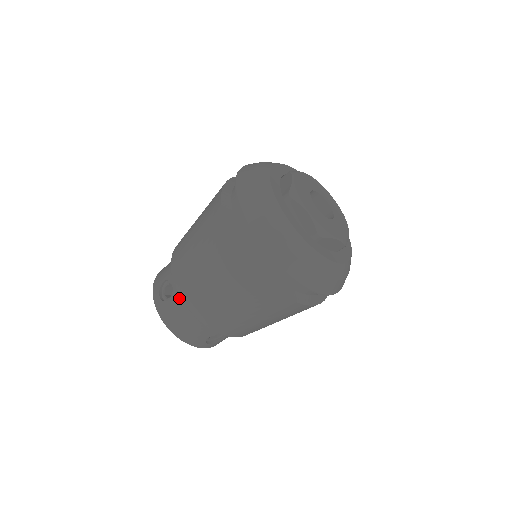
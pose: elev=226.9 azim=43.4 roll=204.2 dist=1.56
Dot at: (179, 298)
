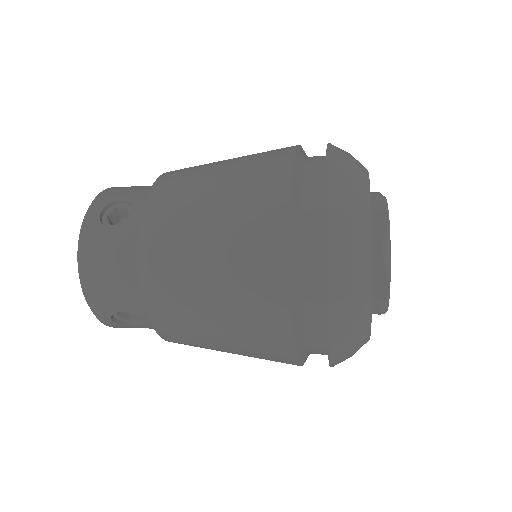
Dot at: occluded
